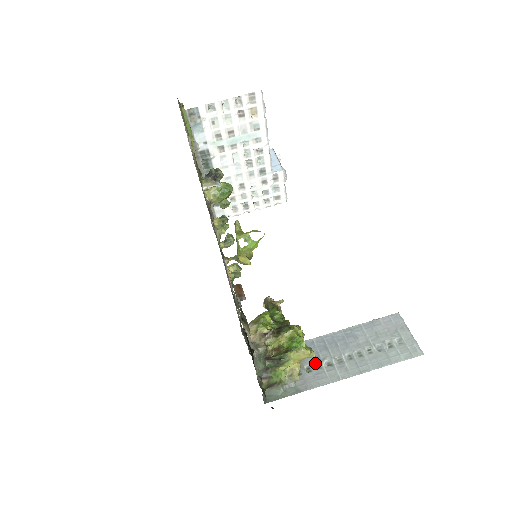
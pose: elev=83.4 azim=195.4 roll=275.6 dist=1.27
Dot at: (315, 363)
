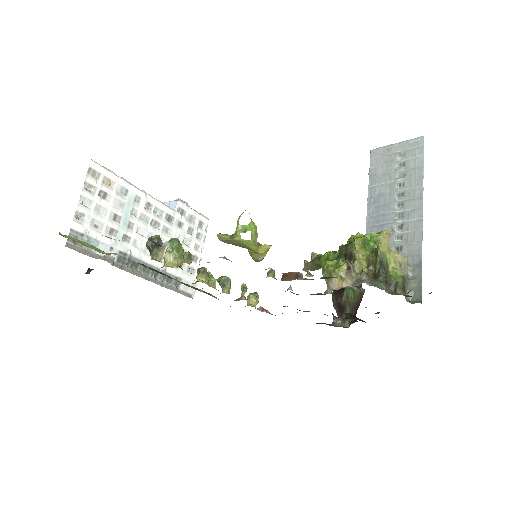
Dot at: (394, 241)
